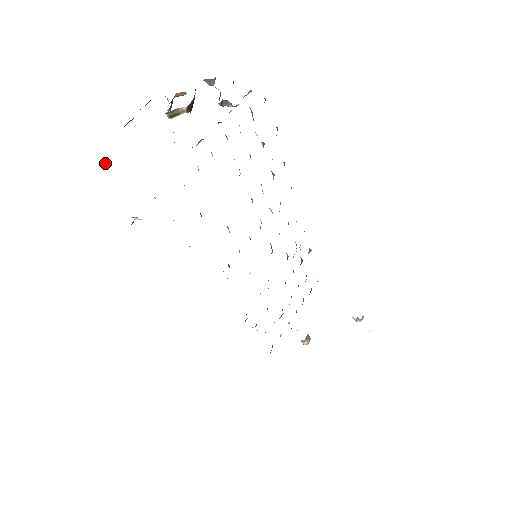
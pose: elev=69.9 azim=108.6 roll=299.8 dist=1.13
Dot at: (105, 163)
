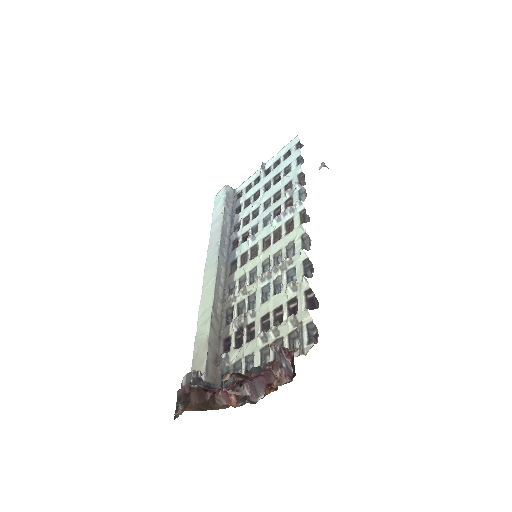
Dot at: occluded
